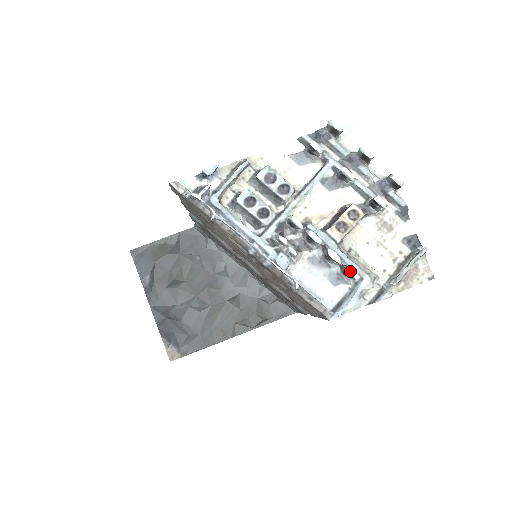
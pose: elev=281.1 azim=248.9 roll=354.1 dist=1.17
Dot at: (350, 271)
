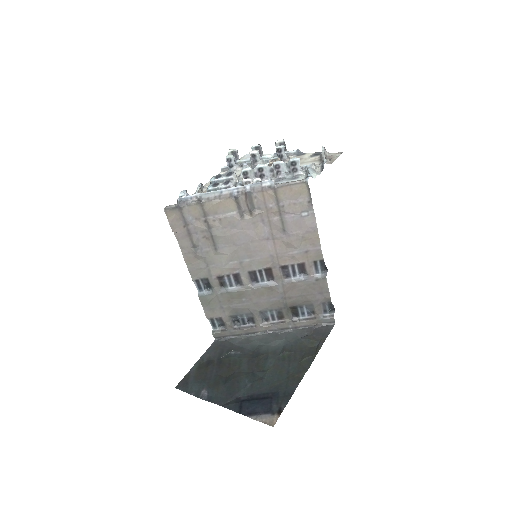
Dot at: (292, 159)
